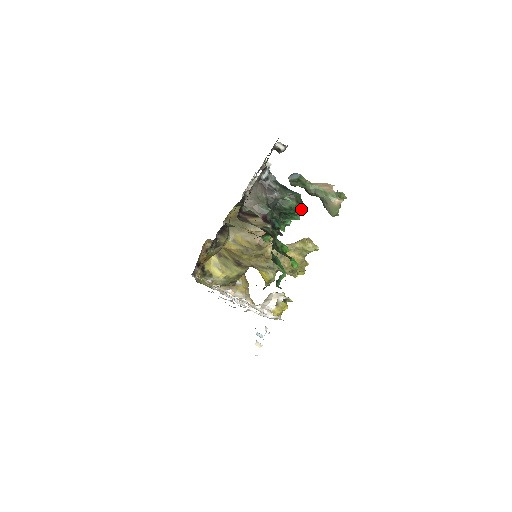
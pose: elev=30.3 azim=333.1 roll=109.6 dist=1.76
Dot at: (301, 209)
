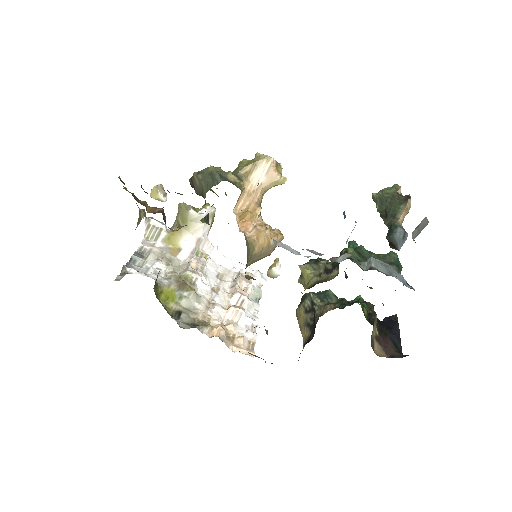
Dot at: occluded
